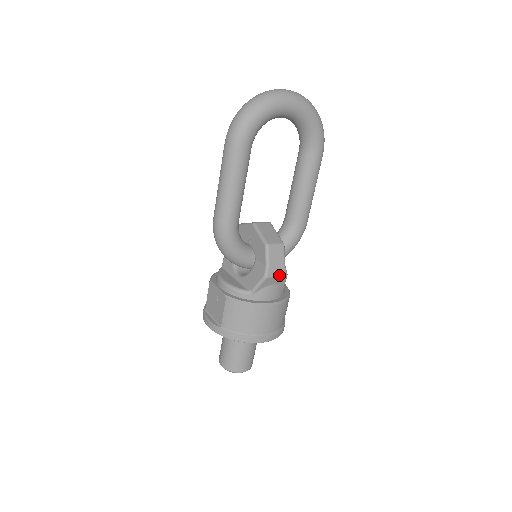
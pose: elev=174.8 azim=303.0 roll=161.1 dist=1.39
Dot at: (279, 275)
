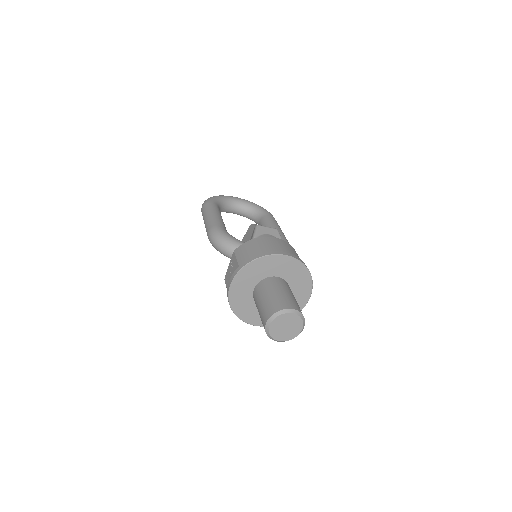
Dot at: (269, 227)
